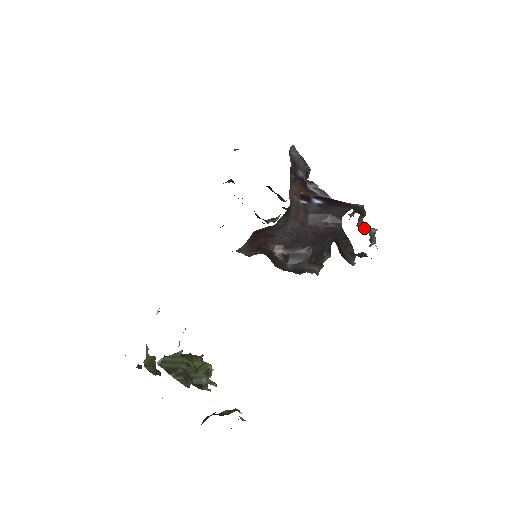
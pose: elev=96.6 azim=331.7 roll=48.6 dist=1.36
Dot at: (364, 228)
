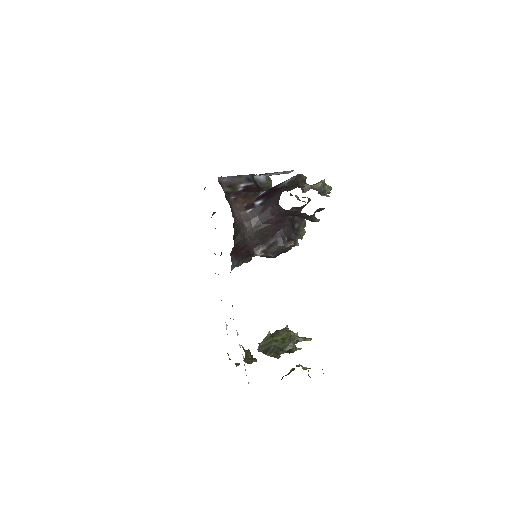
Dot at: occluded
